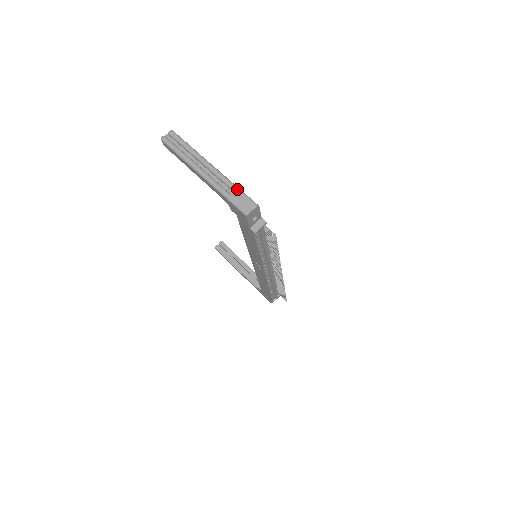
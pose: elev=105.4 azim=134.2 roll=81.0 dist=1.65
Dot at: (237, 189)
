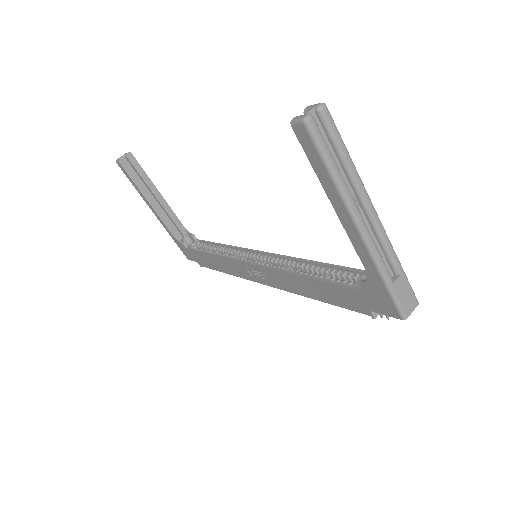
Dot at: (402, 270)
